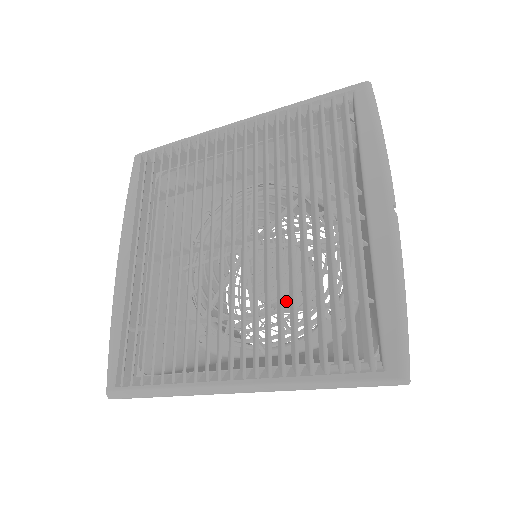
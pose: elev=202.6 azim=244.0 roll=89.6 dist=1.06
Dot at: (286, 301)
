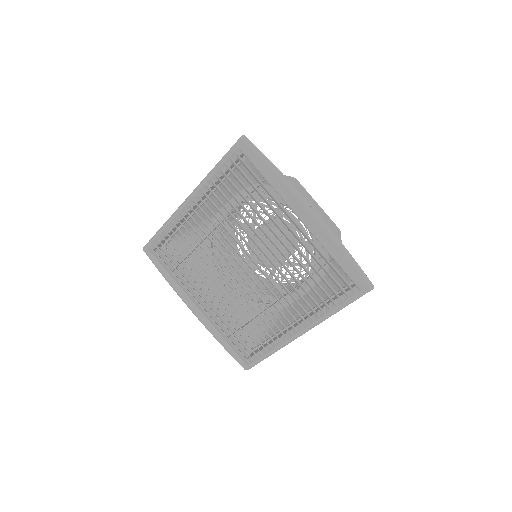
Dot at: occluded
